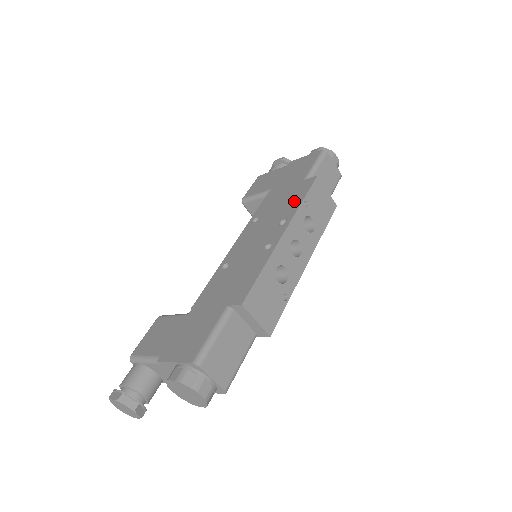
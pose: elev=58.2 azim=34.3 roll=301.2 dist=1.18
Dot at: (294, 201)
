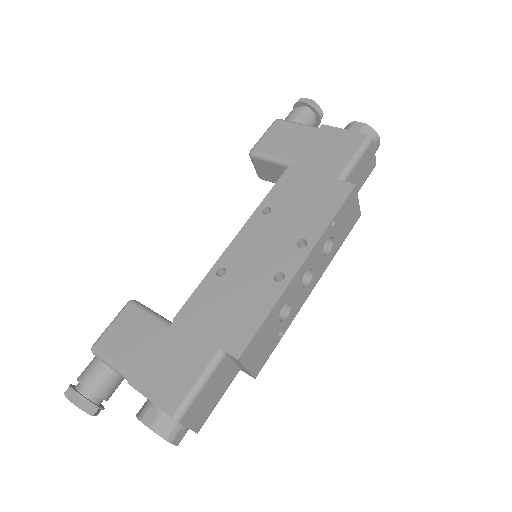
Dot at: (320, 213)
